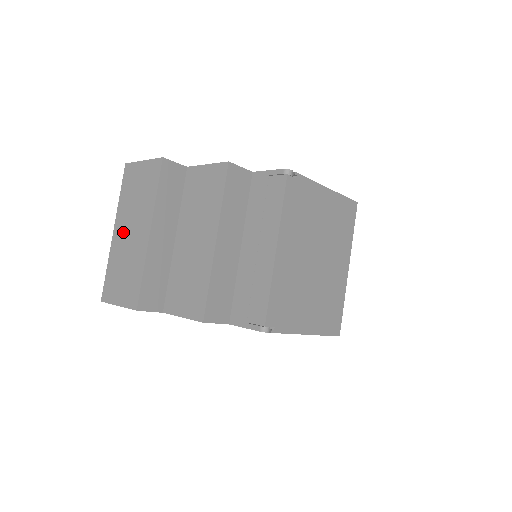
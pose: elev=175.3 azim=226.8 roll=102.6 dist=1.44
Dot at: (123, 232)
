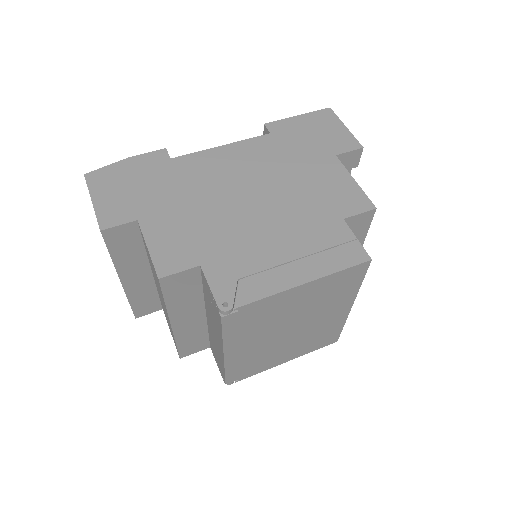
Dot at: occluded
